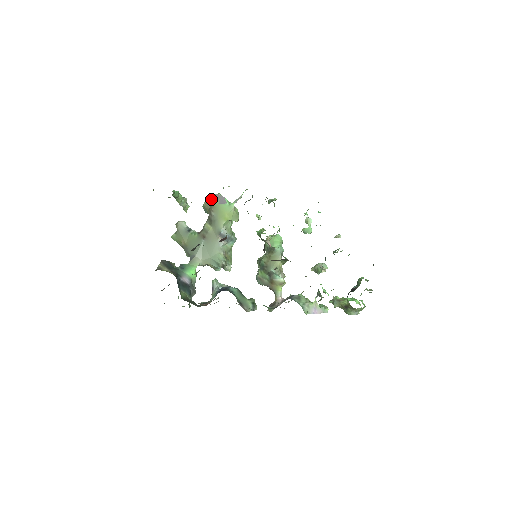
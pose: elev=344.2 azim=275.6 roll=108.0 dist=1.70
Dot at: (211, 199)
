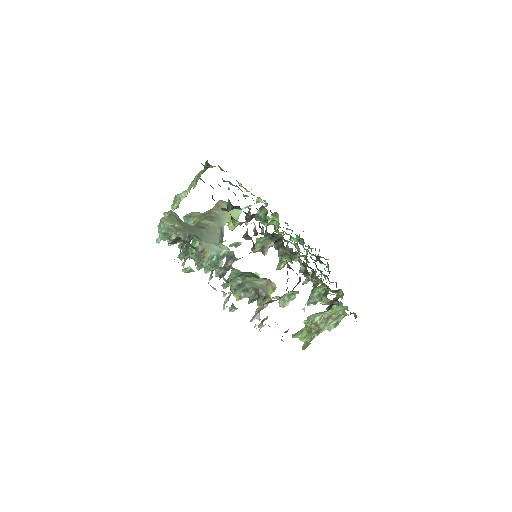
Dot at: occluded
